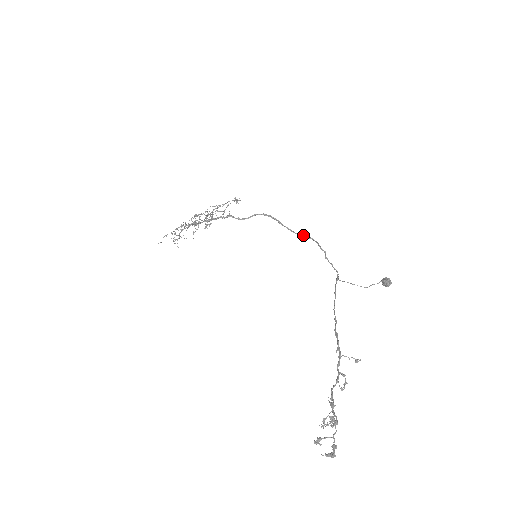
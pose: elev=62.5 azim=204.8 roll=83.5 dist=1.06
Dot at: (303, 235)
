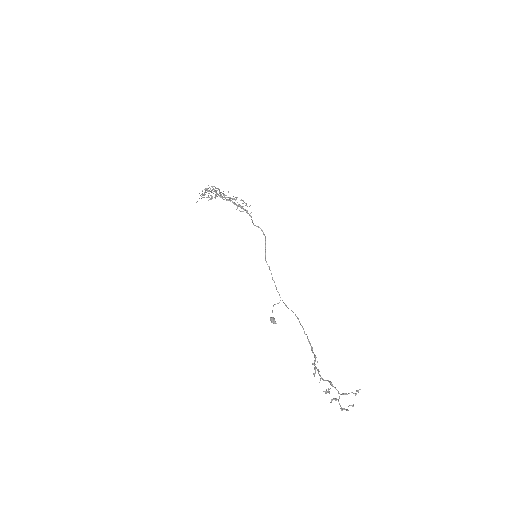
Dot at: occluded
